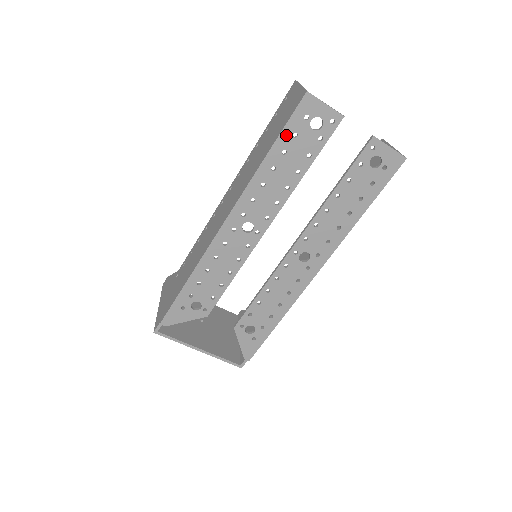
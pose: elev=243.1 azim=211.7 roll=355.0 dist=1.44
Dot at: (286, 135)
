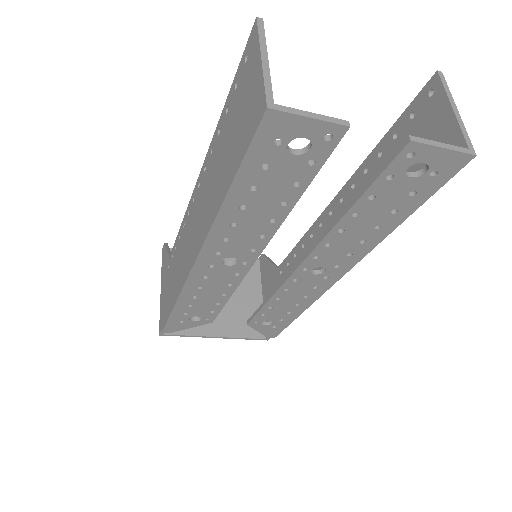
Dot at: (249, 169)
